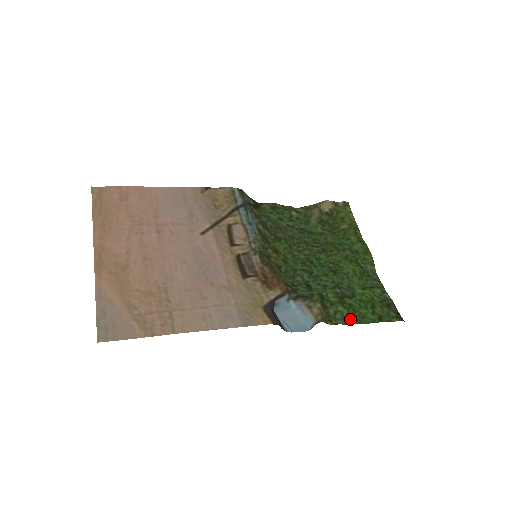
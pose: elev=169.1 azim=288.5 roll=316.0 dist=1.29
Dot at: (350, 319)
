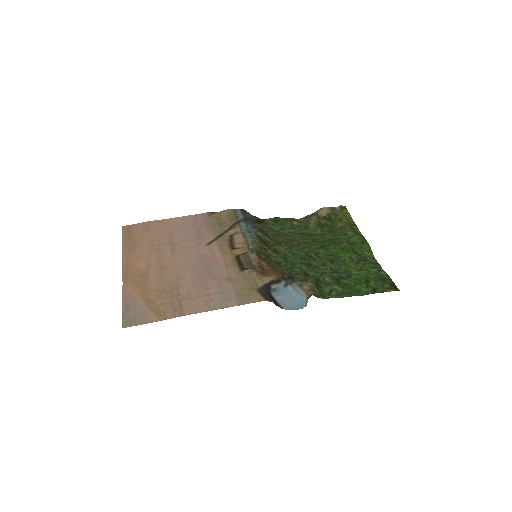
Dot at: (345, 294)
